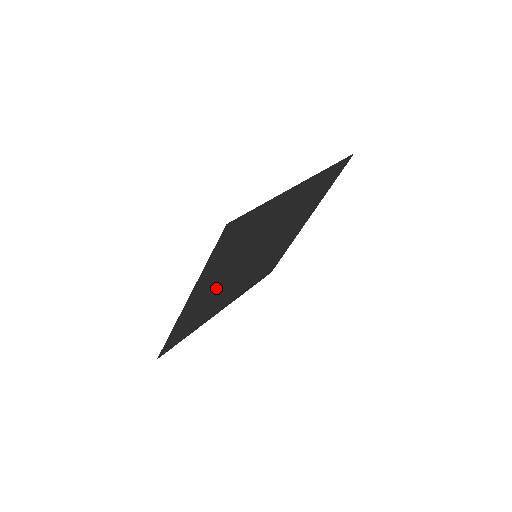
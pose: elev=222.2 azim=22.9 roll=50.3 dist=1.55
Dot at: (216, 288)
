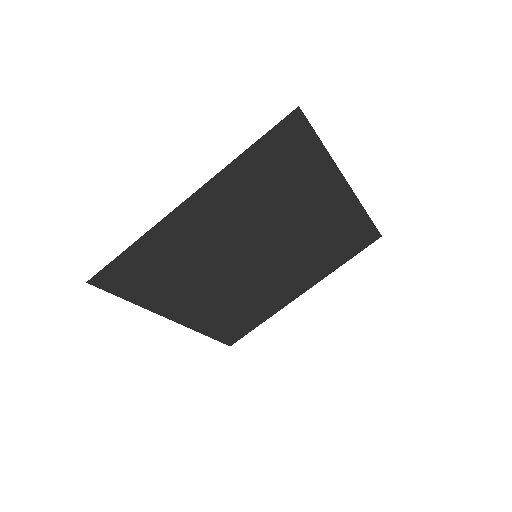
Dot at: (209, 240)
